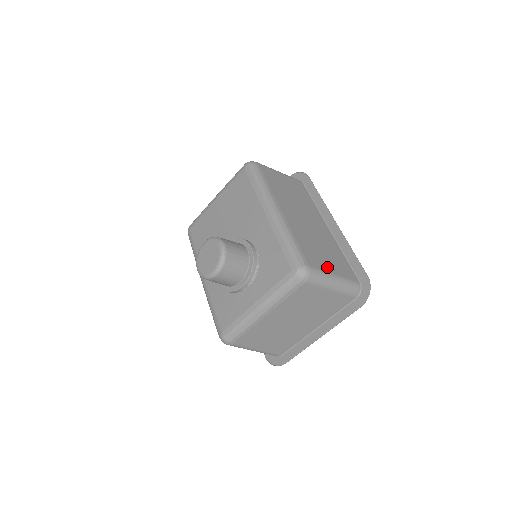
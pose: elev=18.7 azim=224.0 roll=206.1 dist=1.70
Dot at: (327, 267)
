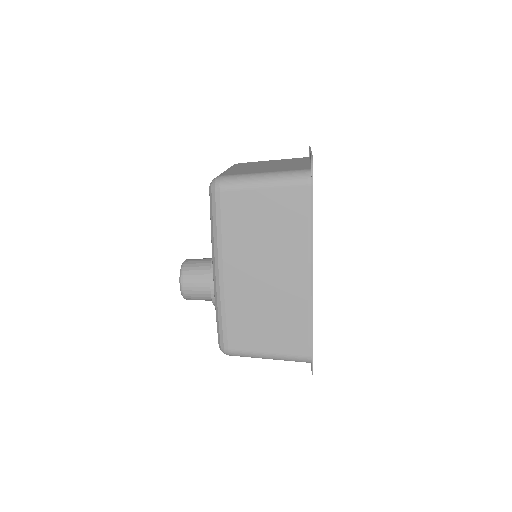
Dot at: (260, 346)
